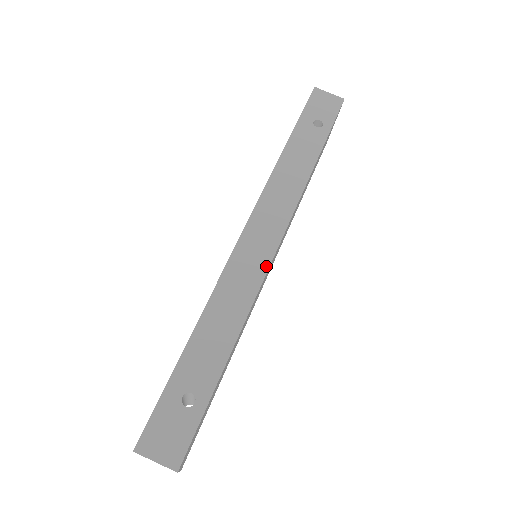
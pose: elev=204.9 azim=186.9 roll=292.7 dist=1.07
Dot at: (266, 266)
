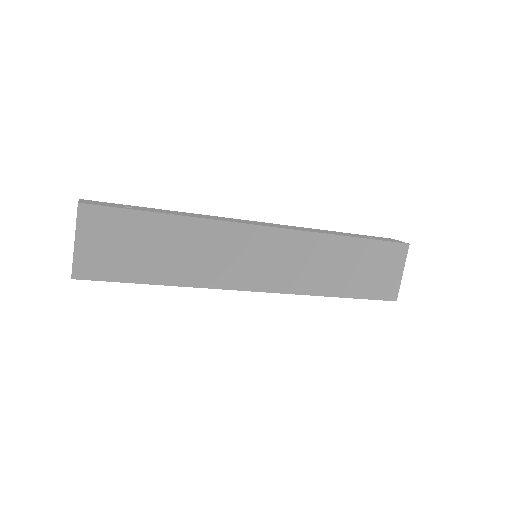
Dot at: (246, 223)
